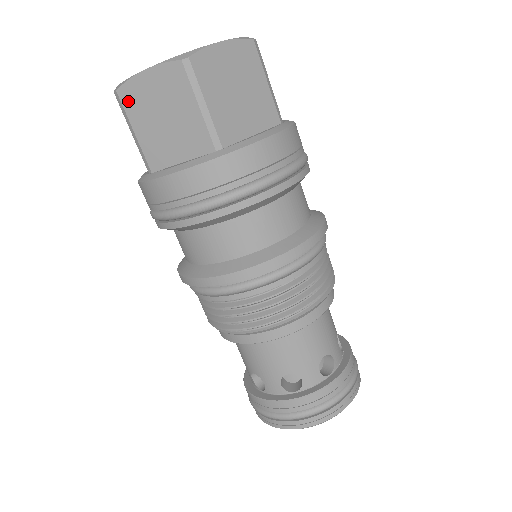
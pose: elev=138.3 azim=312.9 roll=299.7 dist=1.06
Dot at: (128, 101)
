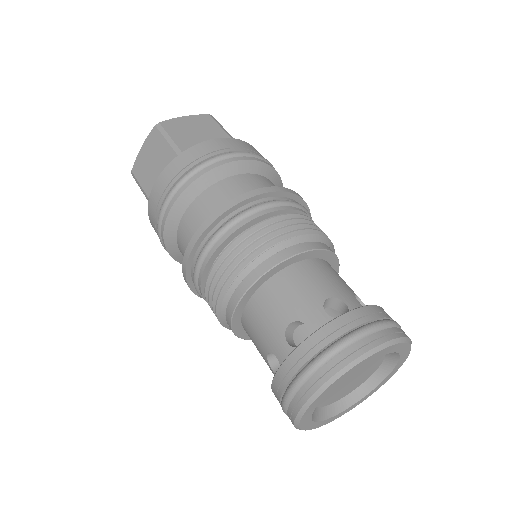
Dot at: (137, 171)
